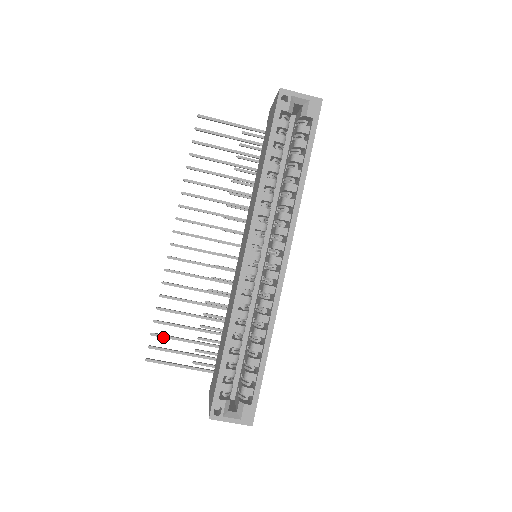
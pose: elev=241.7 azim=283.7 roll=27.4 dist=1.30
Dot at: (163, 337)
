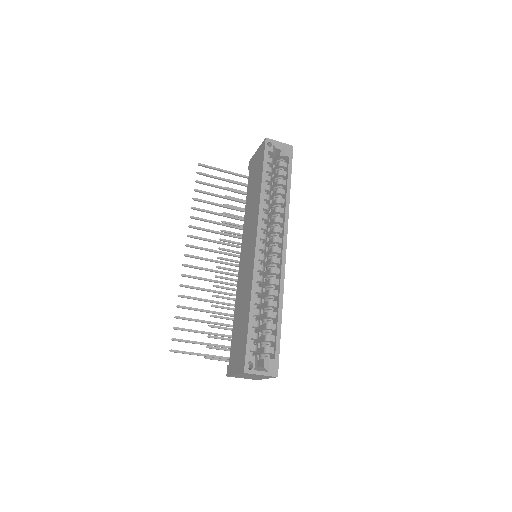
Dot at: (184, 330)
